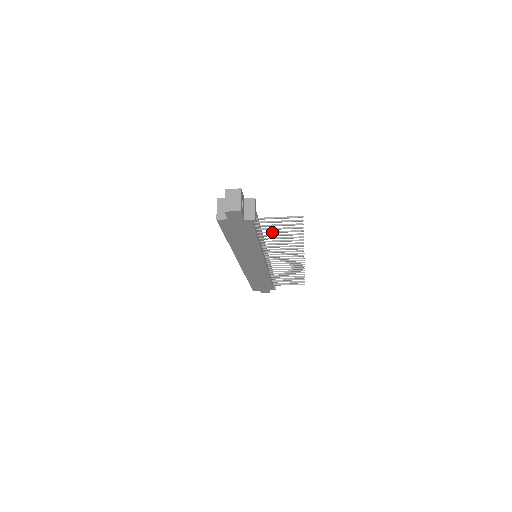
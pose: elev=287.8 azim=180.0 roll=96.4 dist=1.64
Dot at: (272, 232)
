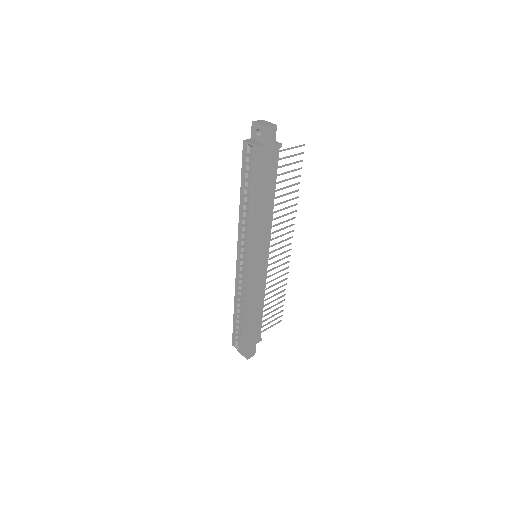
Dot at: (282, 181)
